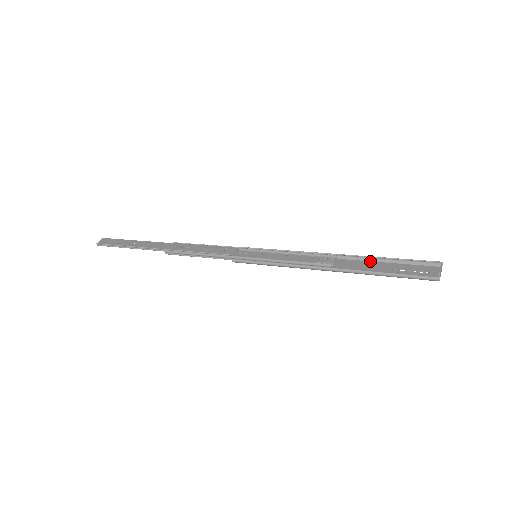
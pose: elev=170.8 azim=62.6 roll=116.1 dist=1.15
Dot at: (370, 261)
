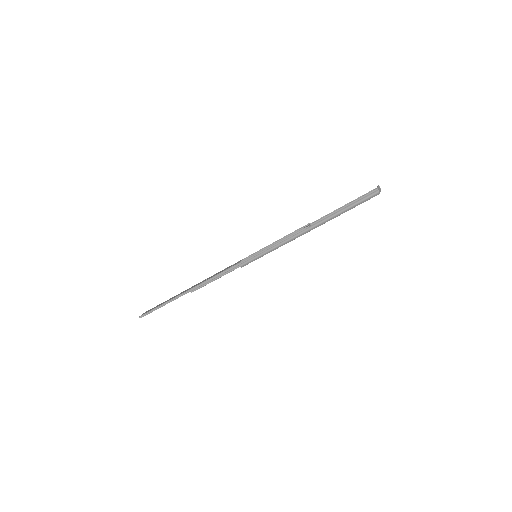
Dot at: occluded
